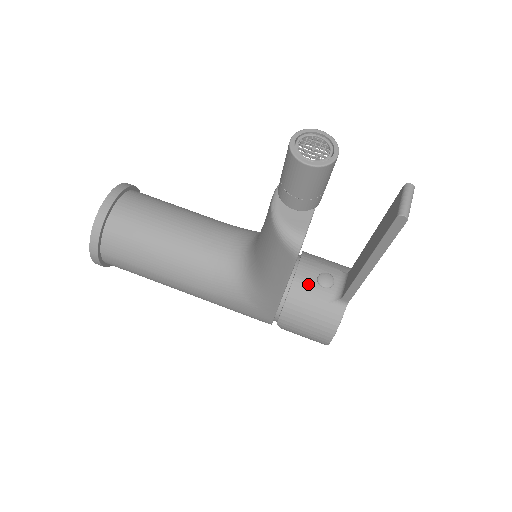
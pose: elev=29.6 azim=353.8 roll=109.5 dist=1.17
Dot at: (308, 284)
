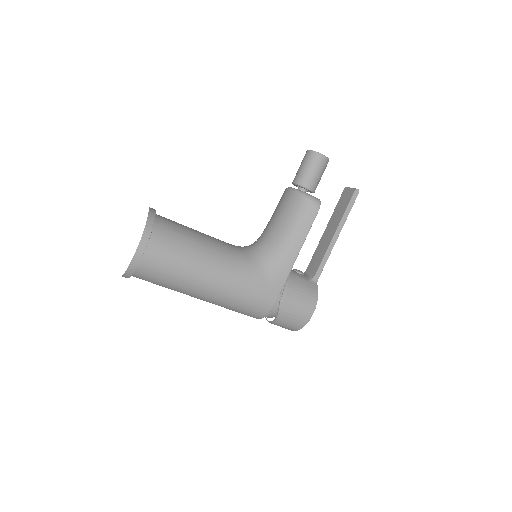
Dot at: (292, 271)
